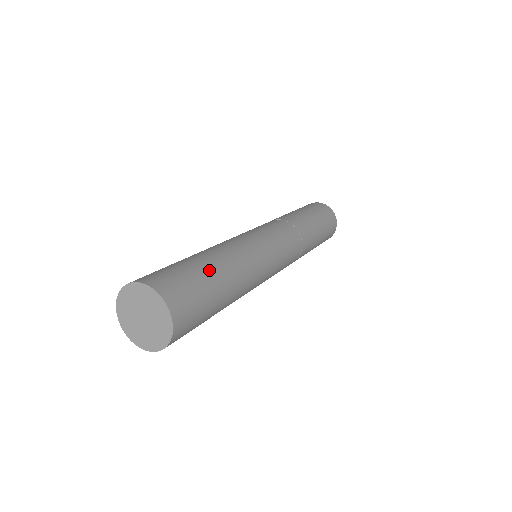
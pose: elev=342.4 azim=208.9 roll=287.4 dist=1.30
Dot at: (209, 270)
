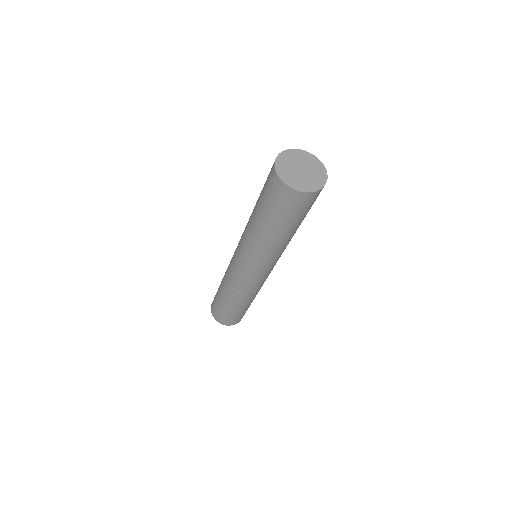
Dot at: occluded
